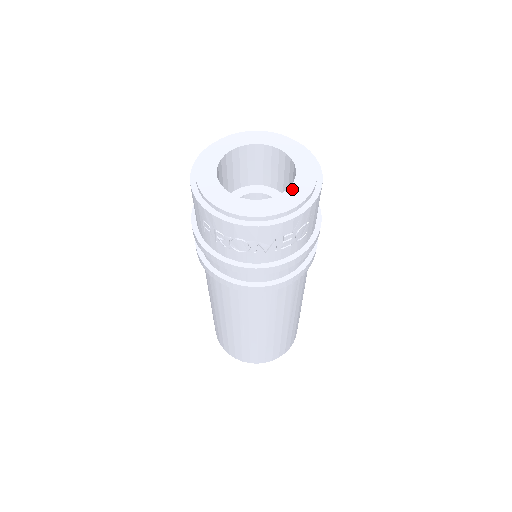
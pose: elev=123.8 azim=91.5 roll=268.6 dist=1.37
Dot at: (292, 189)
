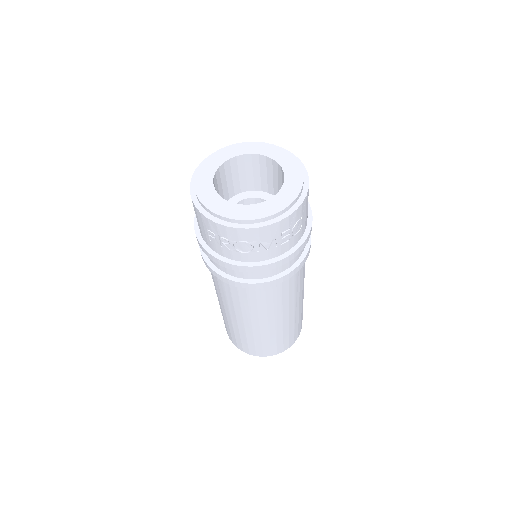
Dot at: (283, 190)
